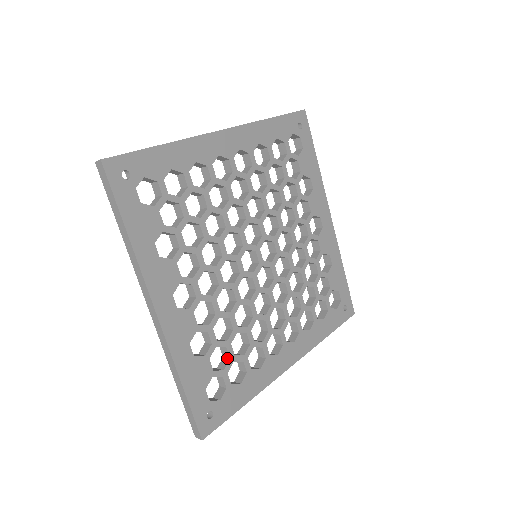
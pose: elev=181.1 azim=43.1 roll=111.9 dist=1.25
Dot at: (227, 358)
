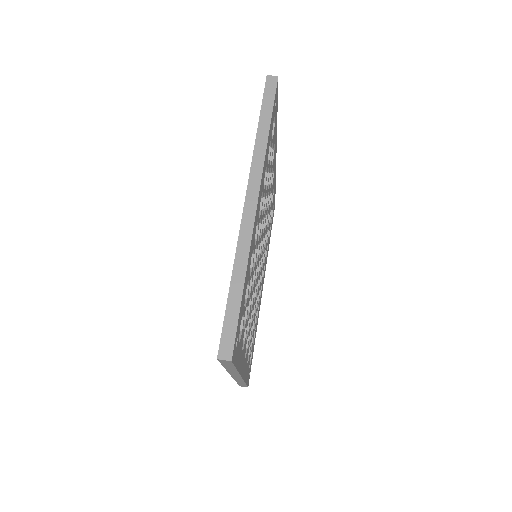
Dot at: occluded
